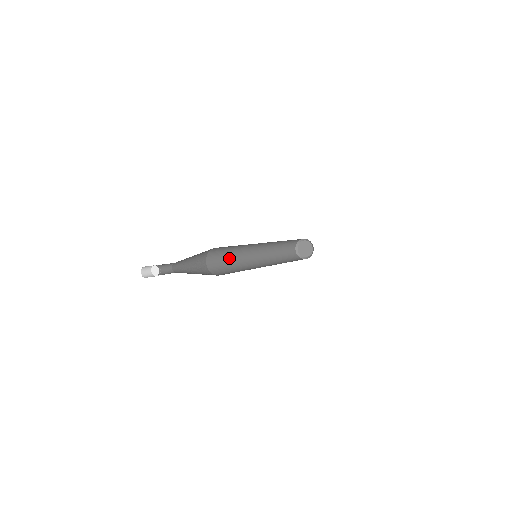
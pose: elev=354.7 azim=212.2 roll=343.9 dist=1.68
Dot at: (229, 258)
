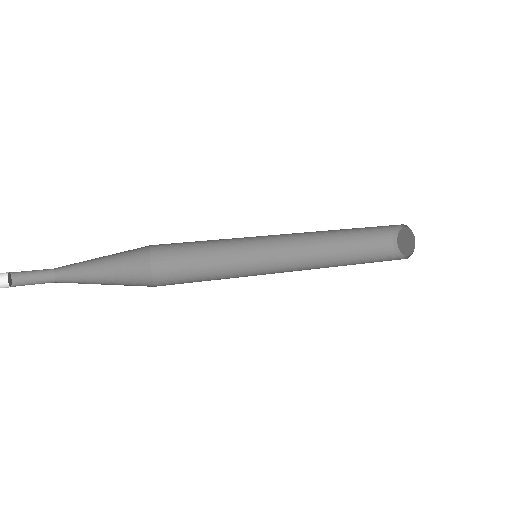
Dot at: (207, 256)
